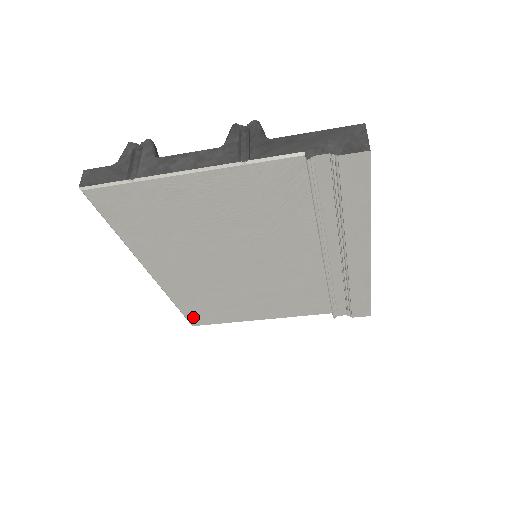
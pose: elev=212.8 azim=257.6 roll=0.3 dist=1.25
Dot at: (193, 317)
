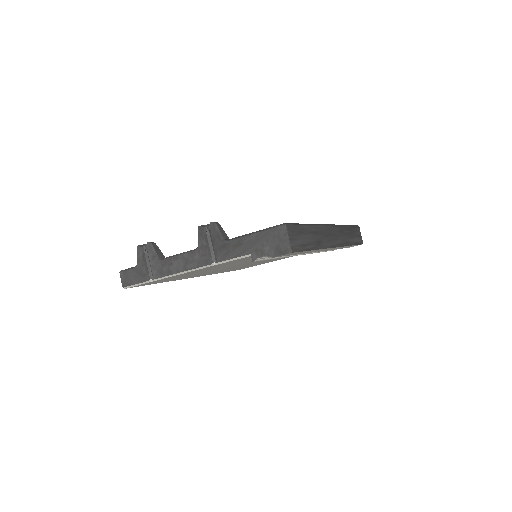
Dot at: (234, 270)
